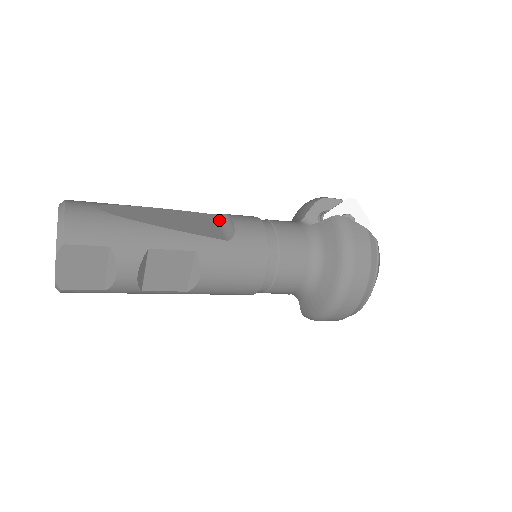
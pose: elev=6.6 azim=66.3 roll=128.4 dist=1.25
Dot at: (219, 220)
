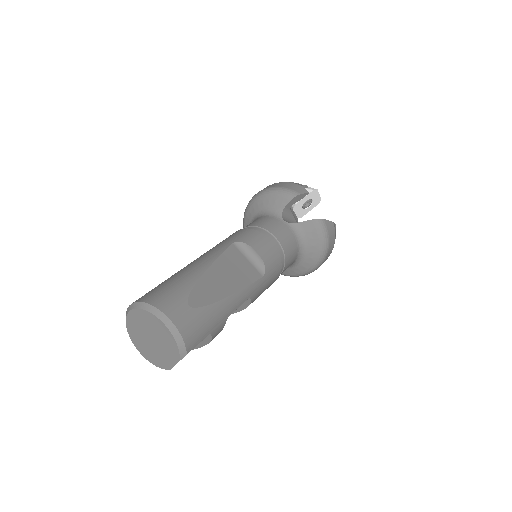
Dot at: (242, 250)
